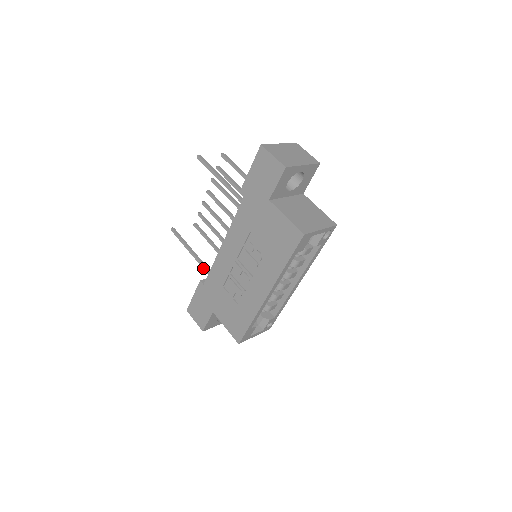
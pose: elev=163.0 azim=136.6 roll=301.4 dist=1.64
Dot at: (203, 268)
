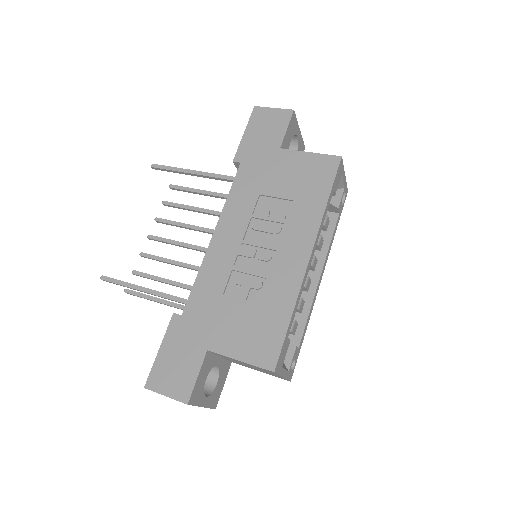
Dot at: (173, 299)
